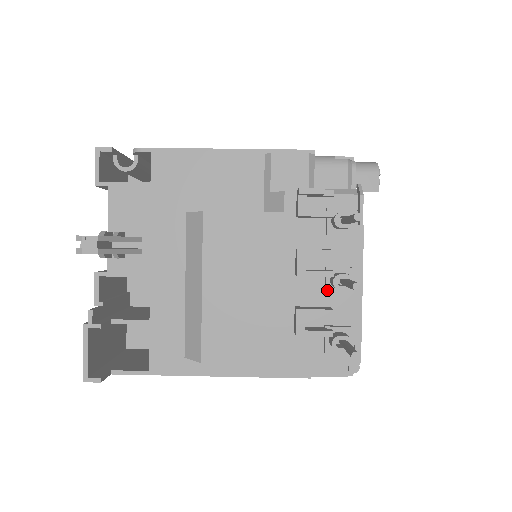
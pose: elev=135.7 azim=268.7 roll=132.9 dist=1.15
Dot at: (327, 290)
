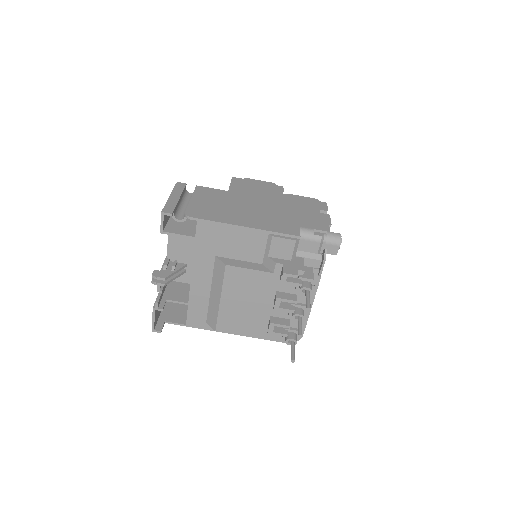
Dot at: (290, 314)
